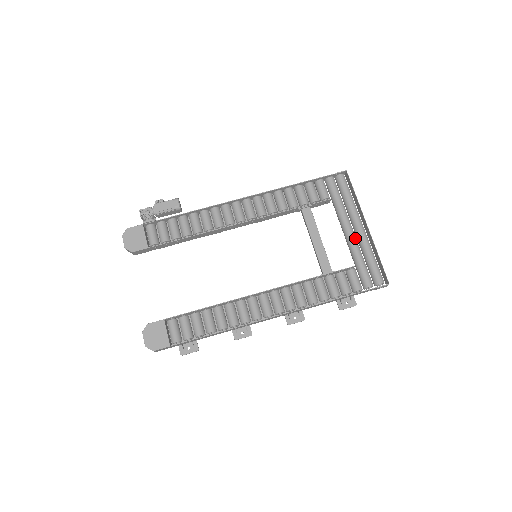
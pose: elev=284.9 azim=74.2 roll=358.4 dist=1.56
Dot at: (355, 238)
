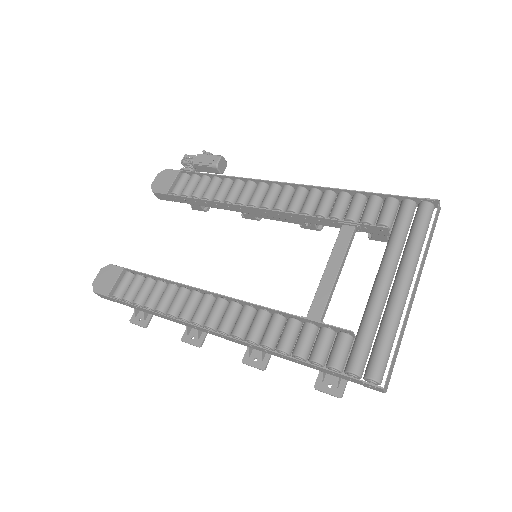
Dot at: (383, 295)
